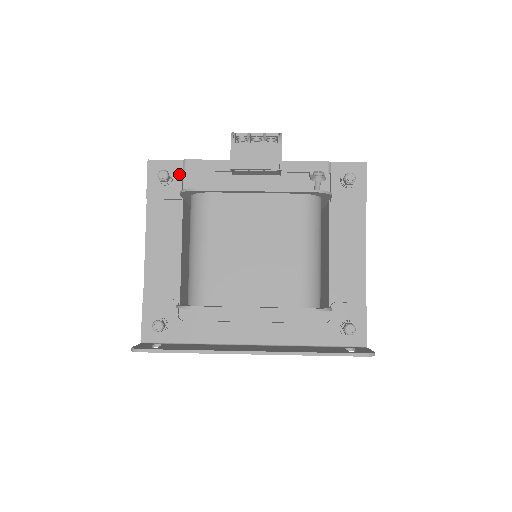
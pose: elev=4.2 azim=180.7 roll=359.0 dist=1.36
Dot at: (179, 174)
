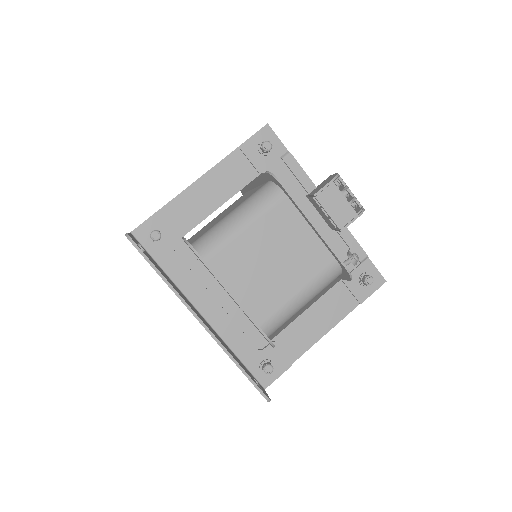
Dot at: (276, 156)
